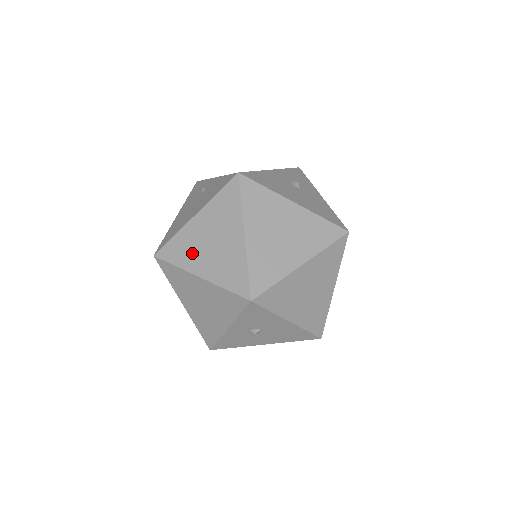
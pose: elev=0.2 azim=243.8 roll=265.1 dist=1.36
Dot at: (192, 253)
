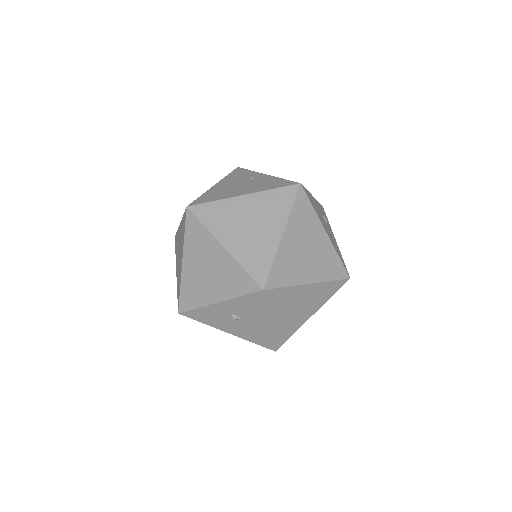
Dot at: (226, 224)
